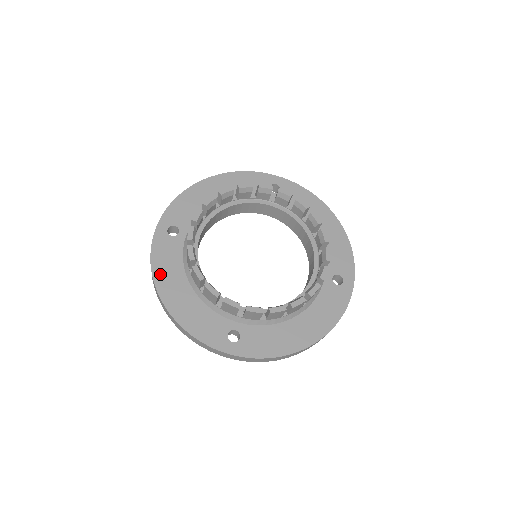
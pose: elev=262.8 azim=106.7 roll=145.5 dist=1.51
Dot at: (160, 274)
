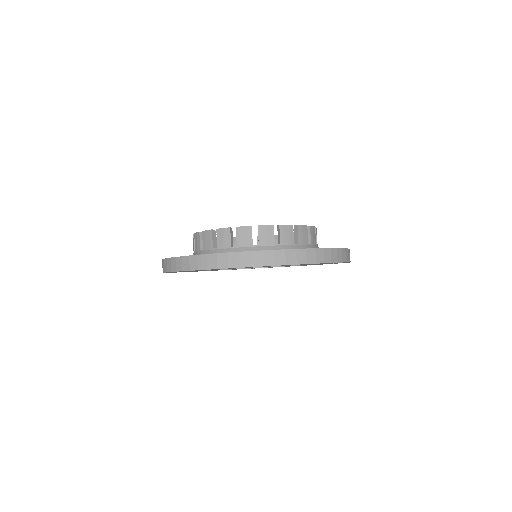
Dot at: occluded
